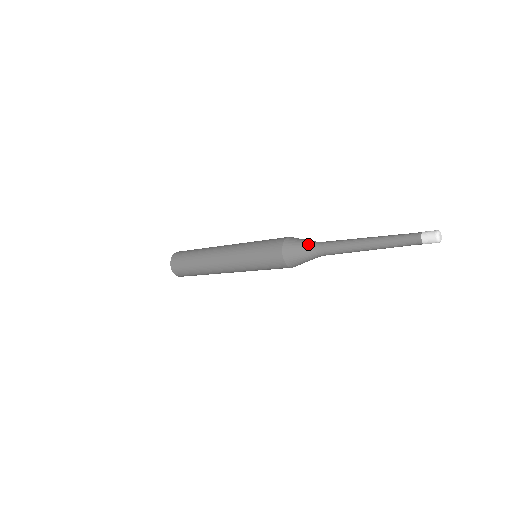
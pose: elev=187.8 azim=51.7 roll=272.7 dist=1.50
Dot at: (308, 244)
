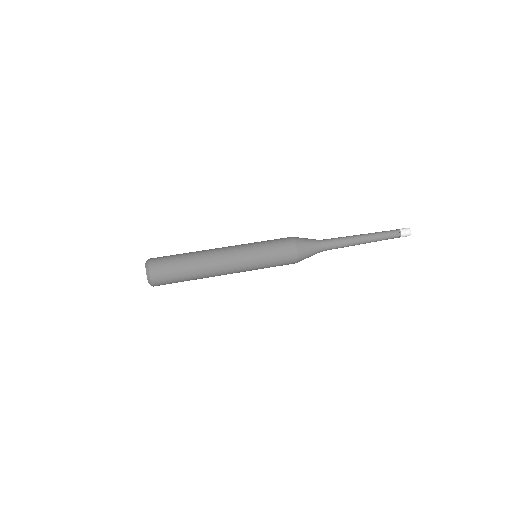
Dot at: occluded
